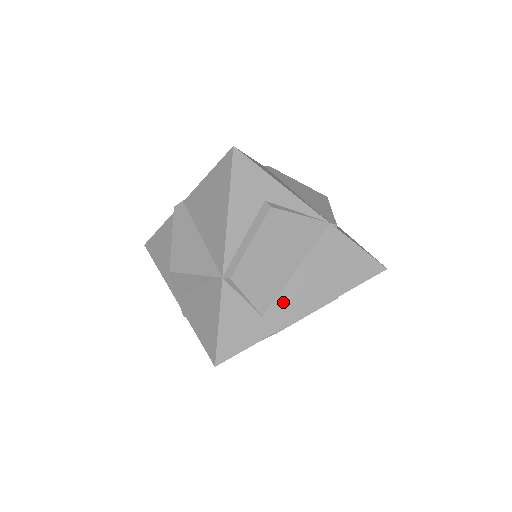
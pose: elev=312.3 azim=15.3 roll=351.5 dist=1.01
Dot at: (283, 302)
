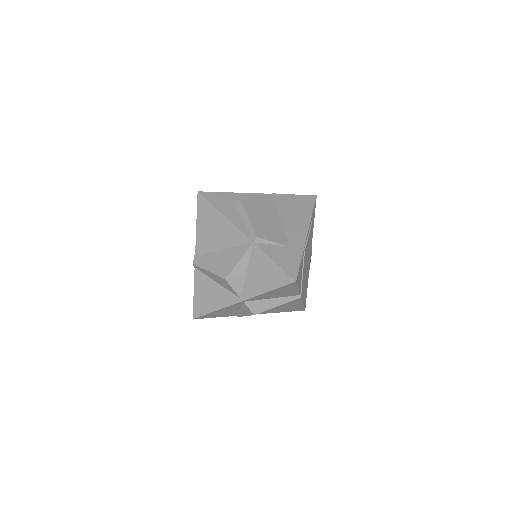
Dot at: (291, 235)
